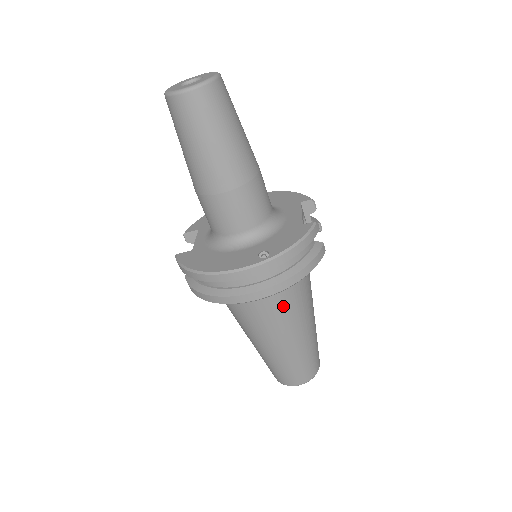
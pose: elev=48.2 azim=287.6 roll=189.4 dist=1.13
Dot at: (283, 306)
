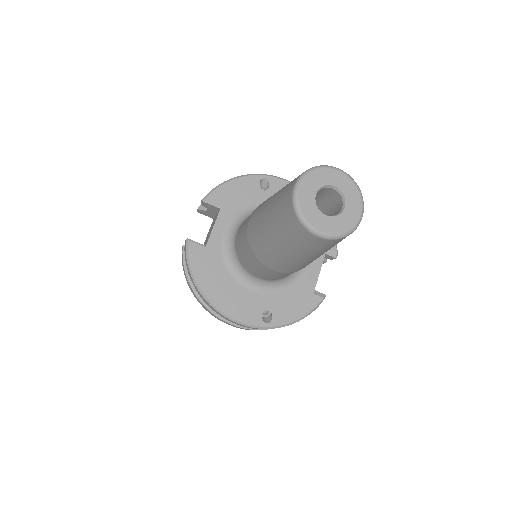
Dot at: occluded
